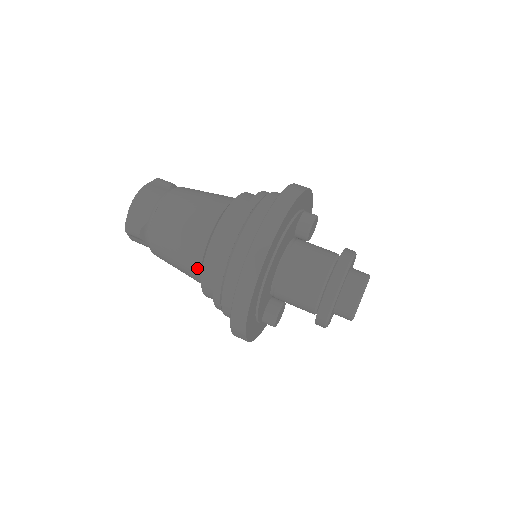
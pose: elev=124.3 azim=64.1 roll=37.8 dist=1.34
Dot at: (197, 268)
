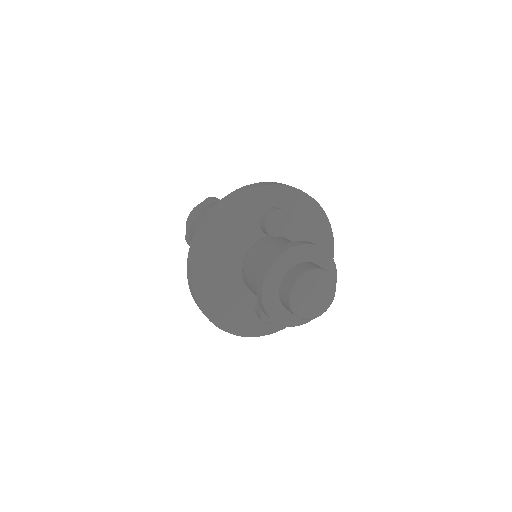
Dot at: occluded
